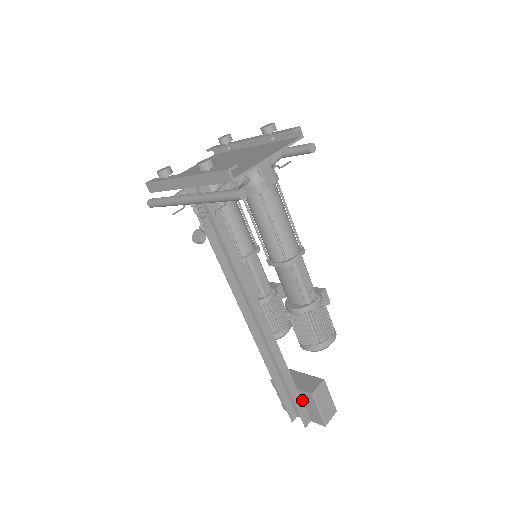
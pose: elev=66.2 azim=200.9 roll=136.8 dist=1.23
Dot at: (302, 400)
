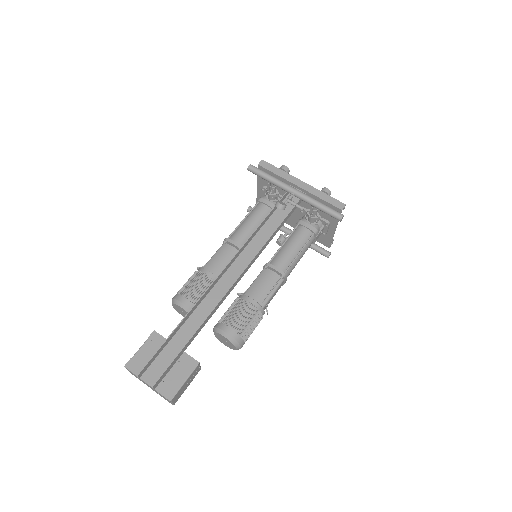
Dot at: (174, 364)
